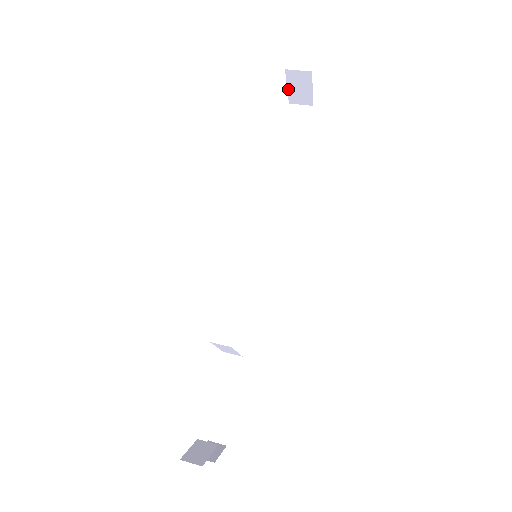
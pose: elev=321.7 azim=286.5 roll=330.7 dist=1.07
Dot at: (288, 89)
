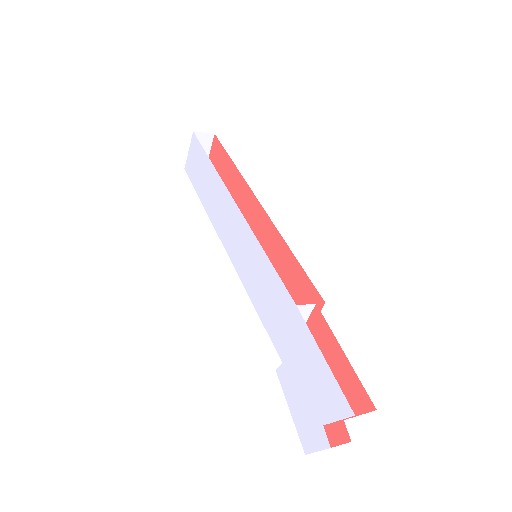
Dot at: (189, 153)
